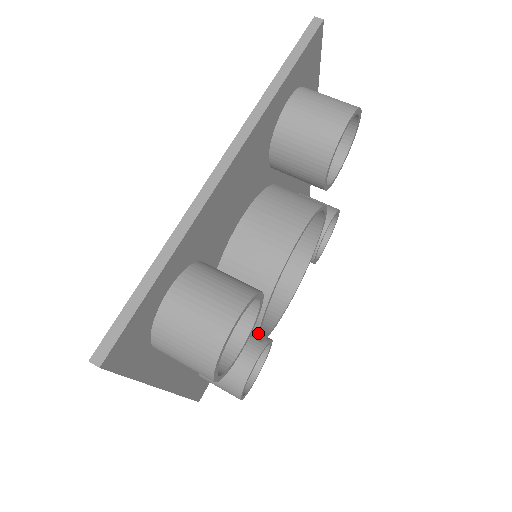
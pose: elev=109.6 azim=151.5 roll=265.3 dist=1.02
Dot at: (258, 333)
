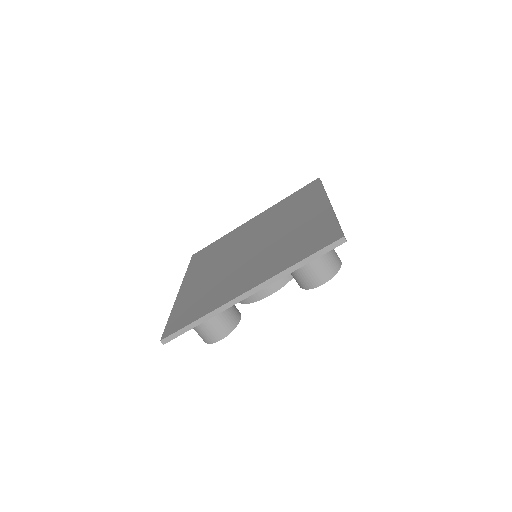
Dot at: occluded
